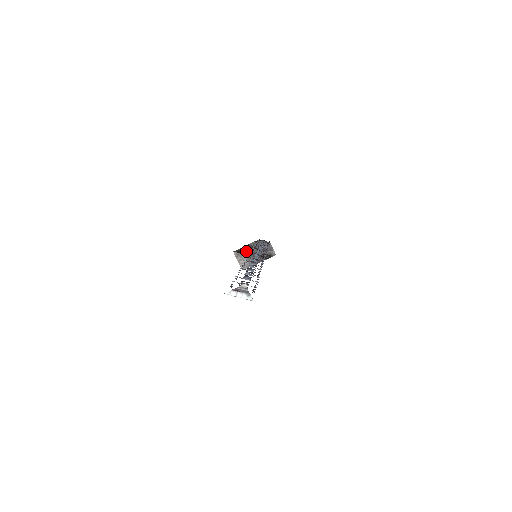
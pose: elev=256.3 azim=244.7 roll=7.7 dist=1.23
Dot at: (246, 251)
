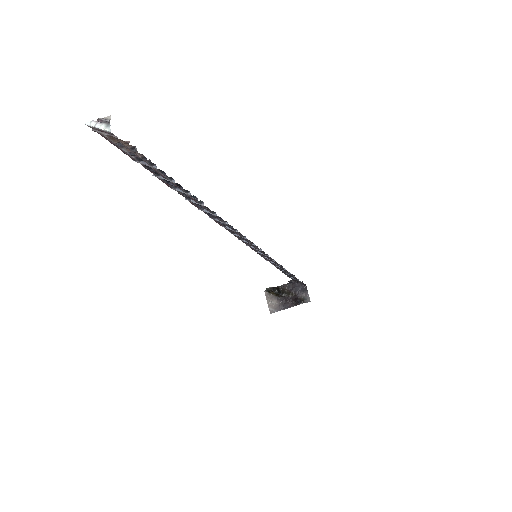
Dot at: (277, 290)
